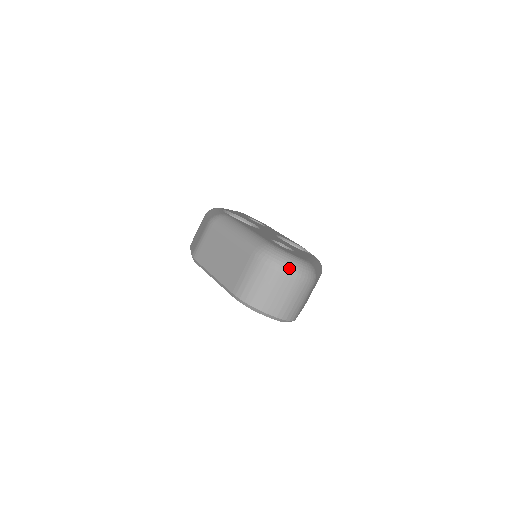
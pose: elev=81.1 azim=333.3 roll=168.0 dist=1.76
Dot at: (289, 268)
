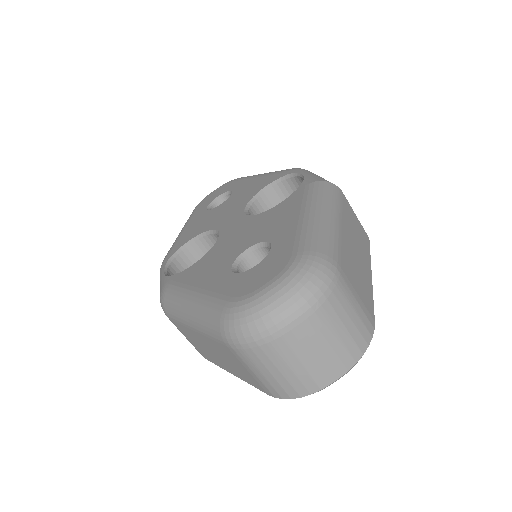
Dot at: (281, 319)
